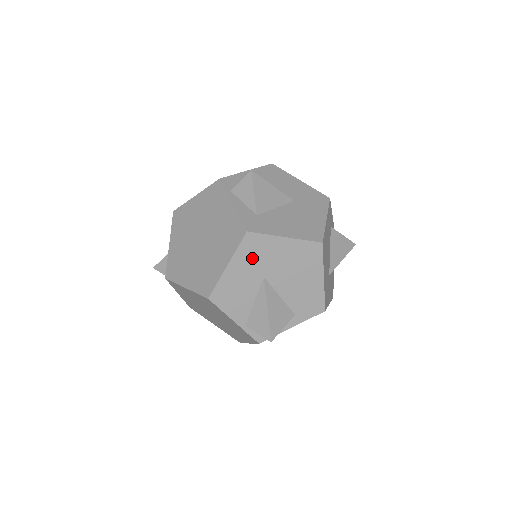
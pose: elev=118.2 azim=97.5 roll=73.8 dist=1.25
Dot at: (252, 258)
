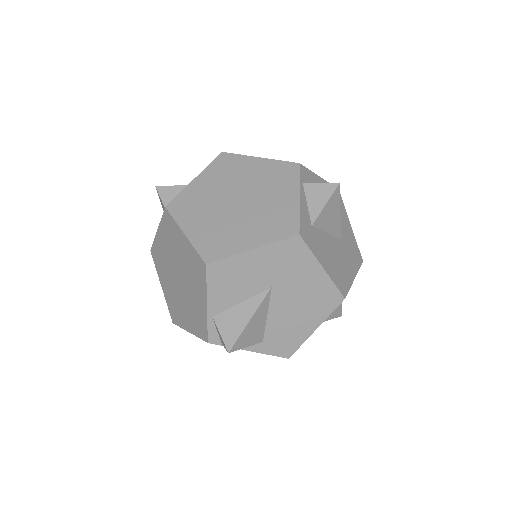
Dot at: (279, 261)
